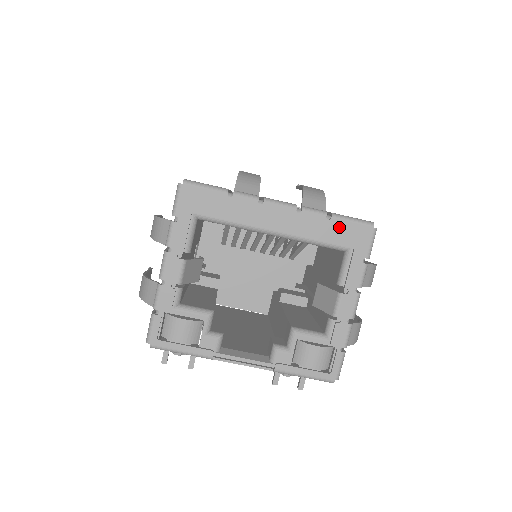
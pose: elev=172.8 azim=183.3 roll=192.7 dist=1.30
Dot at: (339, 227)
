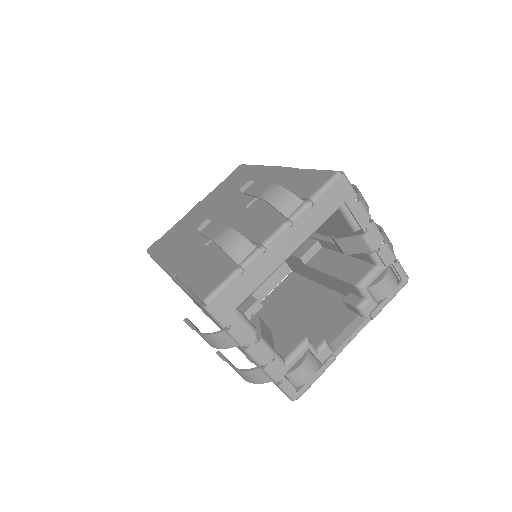
Dot at: (323, 202)
